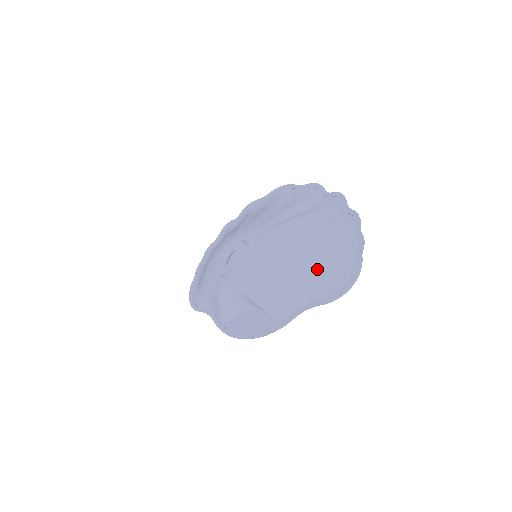
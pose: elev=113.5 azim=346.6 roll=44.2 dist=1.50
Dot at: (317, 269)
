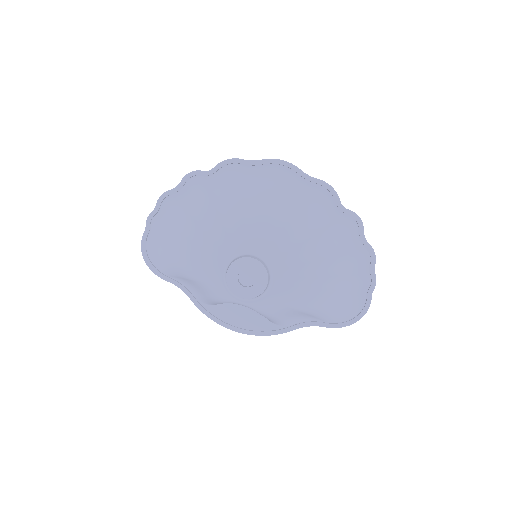
Dot at: (333, 304)
